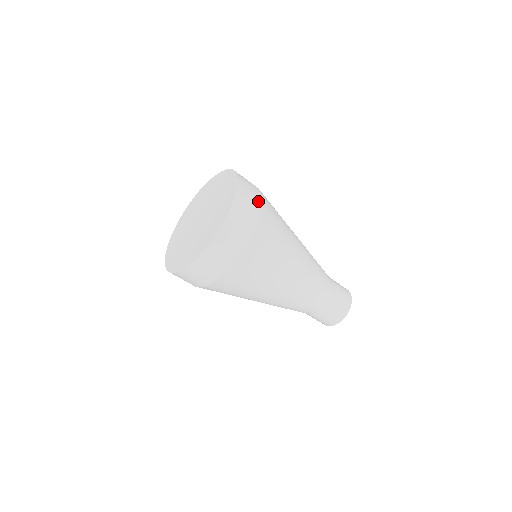
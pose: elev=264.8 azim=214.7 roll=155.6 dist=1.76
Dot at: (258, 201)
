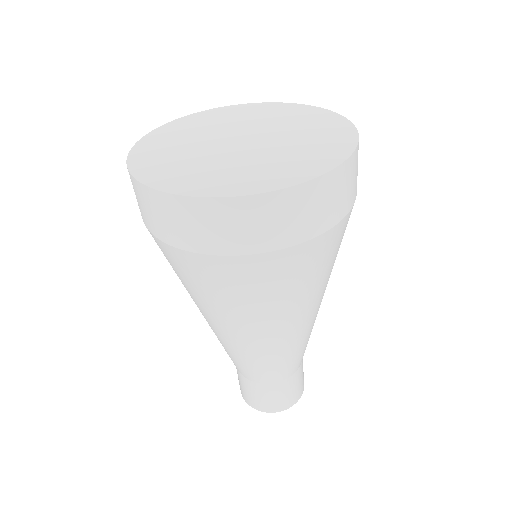
Dot at: (346, 208)
